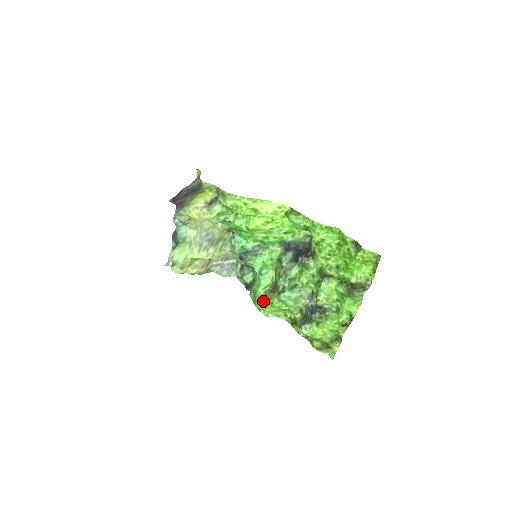
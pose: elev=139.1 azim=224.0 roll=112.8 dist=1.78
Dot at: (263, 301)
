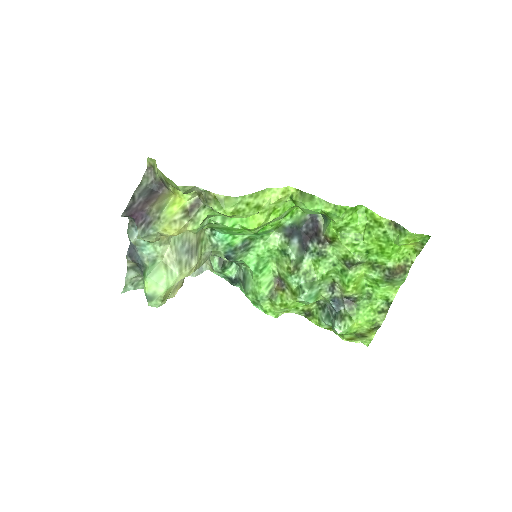
Dot at: (270, 302)
